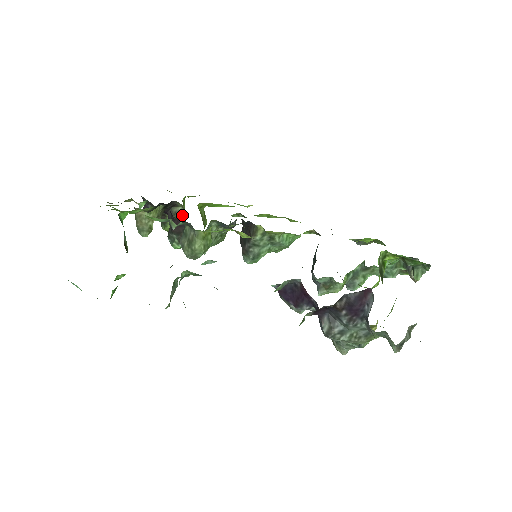
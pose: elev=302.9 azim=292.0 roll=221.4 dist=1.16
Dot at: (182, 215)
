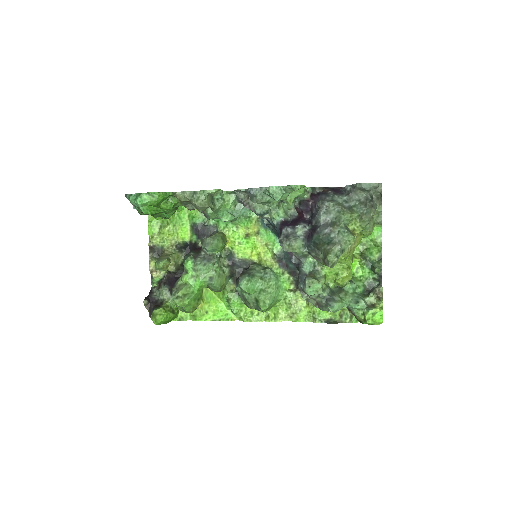
Dot at: (174, 313)
